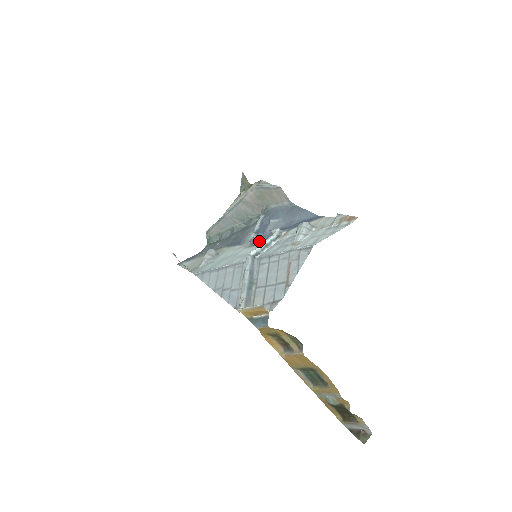
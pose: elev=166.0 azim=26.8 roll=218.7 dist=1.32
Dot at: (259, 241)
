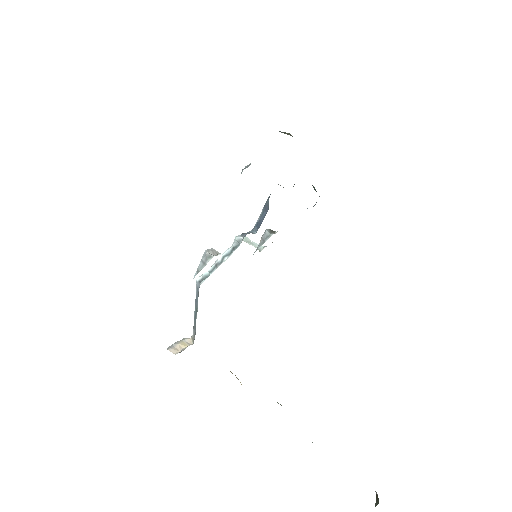
Dot at: occluded
